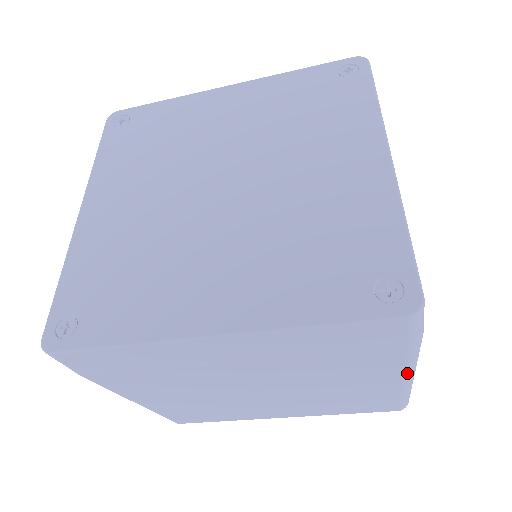
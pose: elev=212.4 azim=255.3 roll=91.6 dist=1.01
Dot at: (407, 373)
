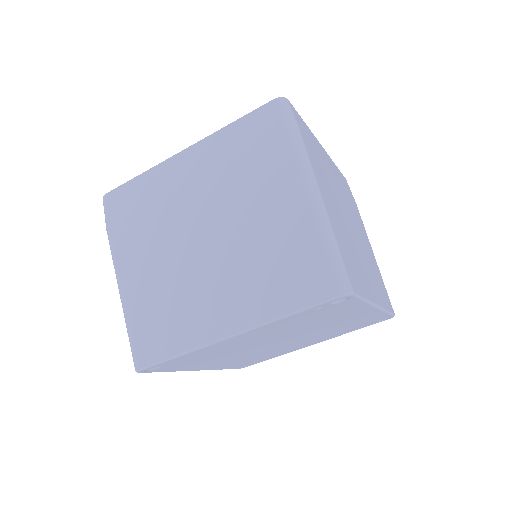
Dot at: (304, 179)
